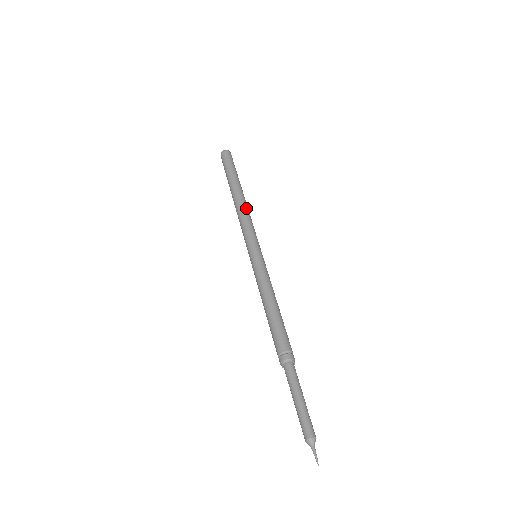
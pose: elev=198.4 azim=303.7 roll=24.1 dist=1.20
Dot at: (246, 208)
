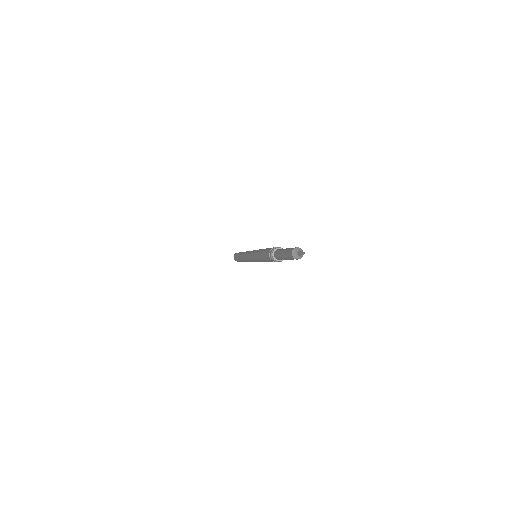
Dot at: occluded
